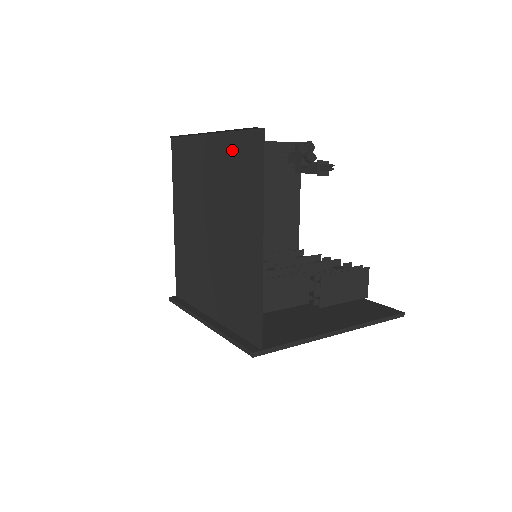
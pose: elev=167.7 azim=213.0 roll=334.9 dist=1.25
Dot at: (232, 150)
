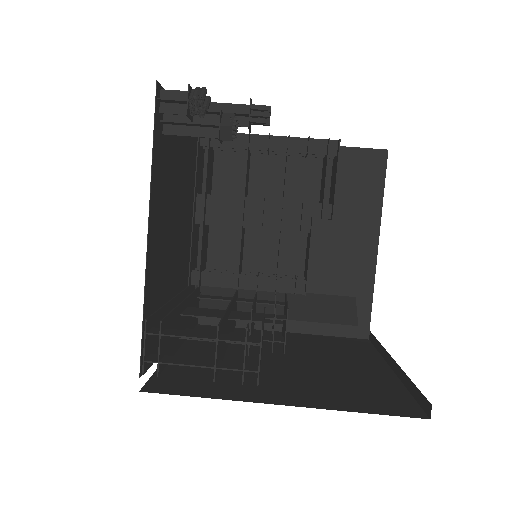
Dot at: occluded
